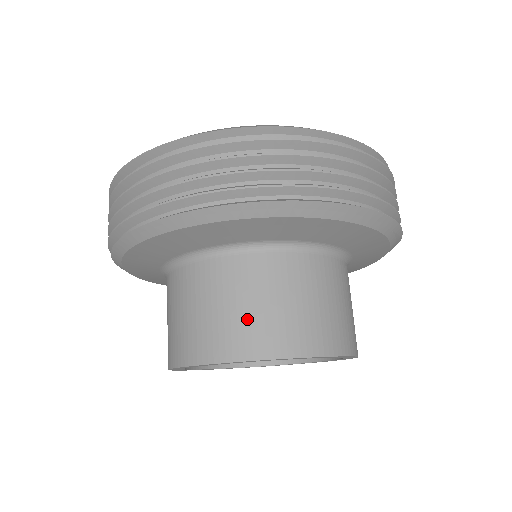
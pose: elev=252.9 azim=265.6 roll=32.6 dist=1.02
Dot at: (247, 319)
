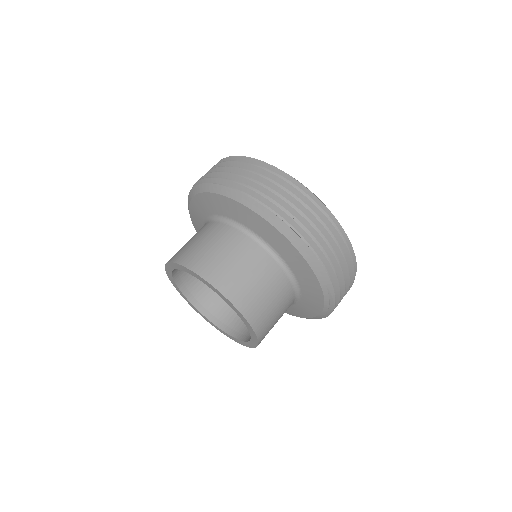
Dot at: (216, 259)
